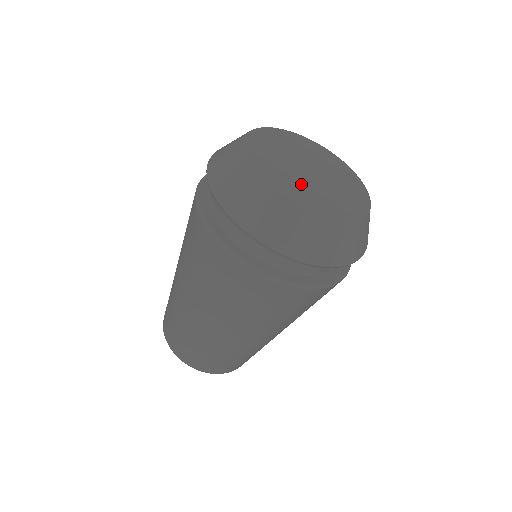
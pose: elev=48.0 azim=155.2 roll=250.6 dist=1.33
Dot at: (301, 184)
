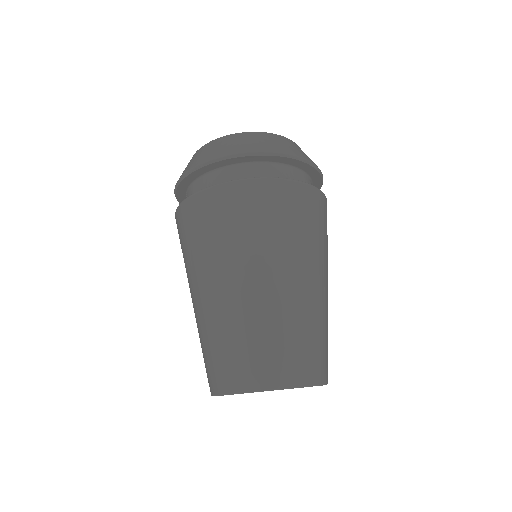
Dot at: occluded
